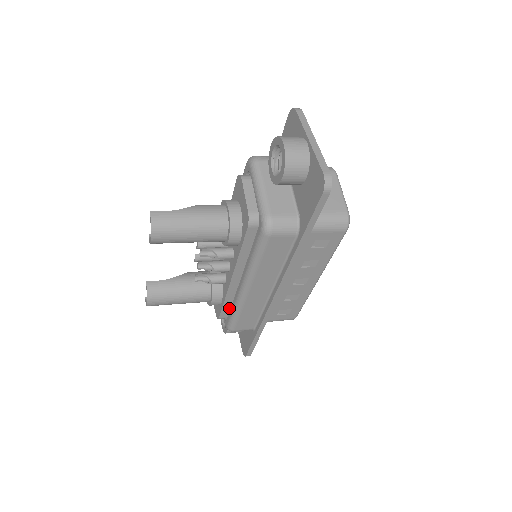
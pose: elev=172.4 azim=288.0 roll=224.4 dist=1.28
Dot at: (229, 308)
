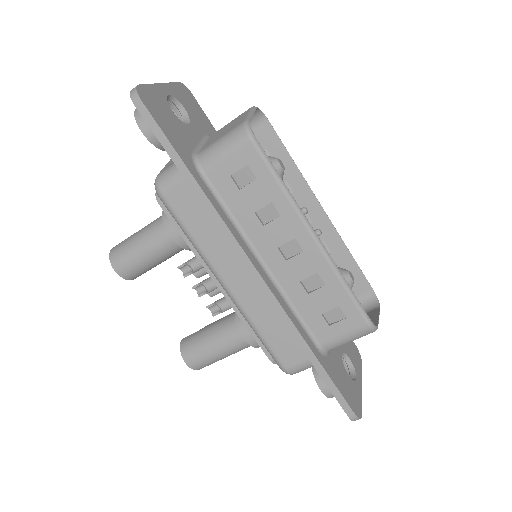
Dot at: occluded
